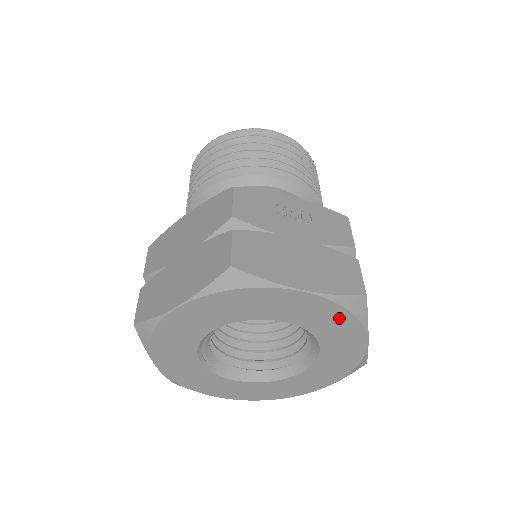
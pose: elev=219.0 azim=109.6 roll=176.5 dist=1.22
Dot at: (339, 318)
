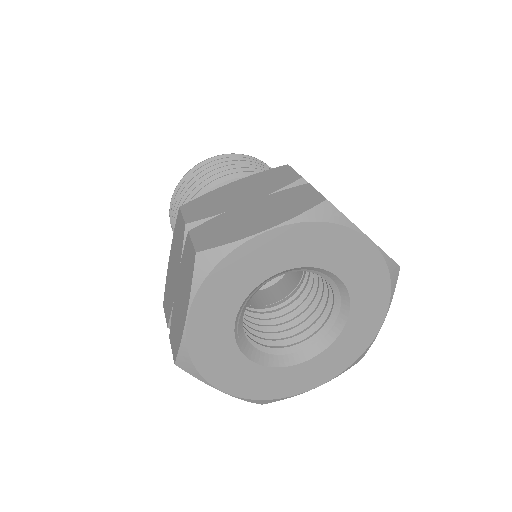
Dot at: (379, 284)
